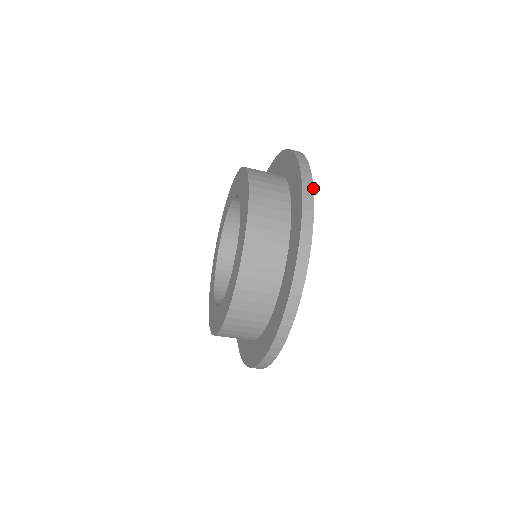
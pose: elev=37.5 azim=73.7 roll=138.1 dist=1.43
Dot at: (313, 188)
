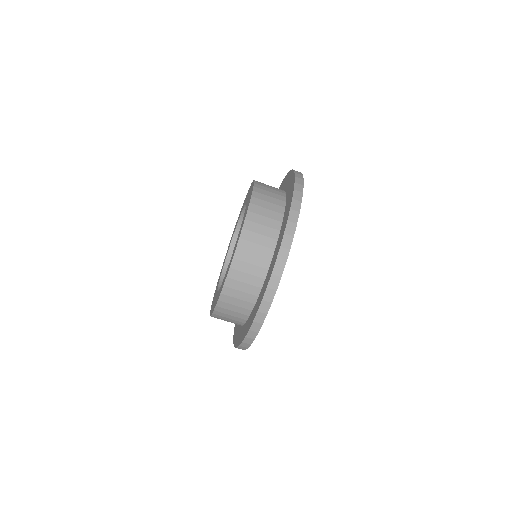
Dot at: occluded
